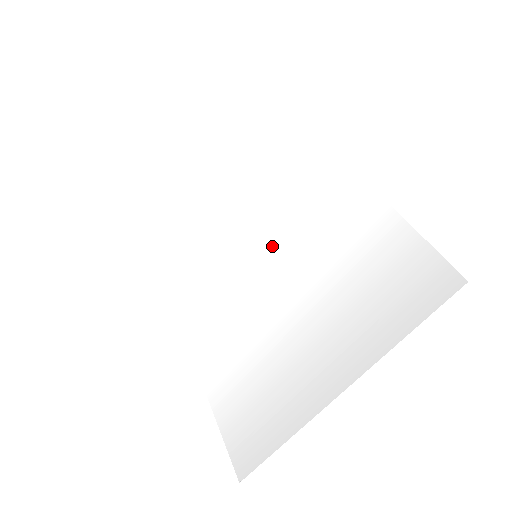
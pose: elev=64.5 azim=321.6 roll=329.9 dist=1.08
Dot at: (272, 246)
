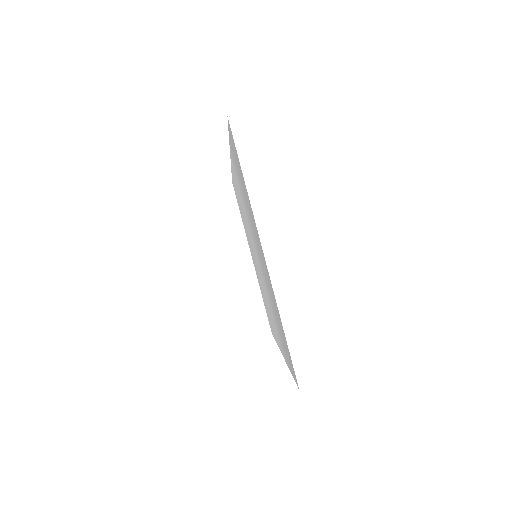
Dot at: (252, 240)
